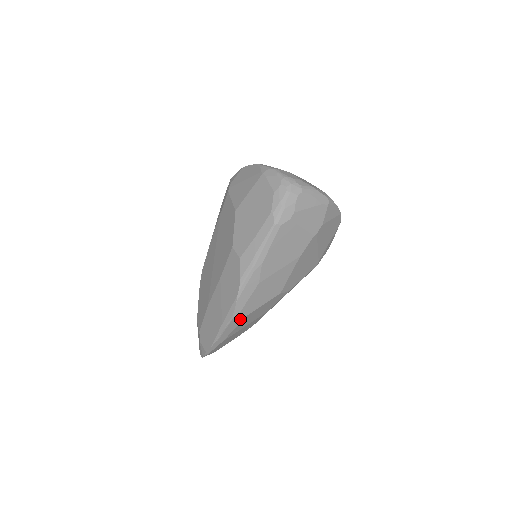
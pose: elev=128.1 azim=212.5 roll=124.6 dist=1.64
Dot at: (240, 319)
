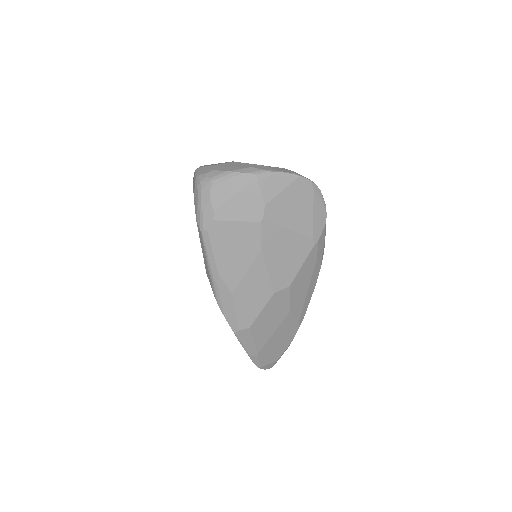
Dot at: (246, 332)
